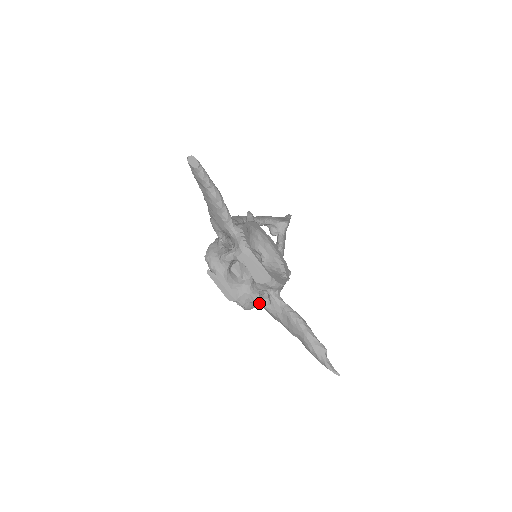
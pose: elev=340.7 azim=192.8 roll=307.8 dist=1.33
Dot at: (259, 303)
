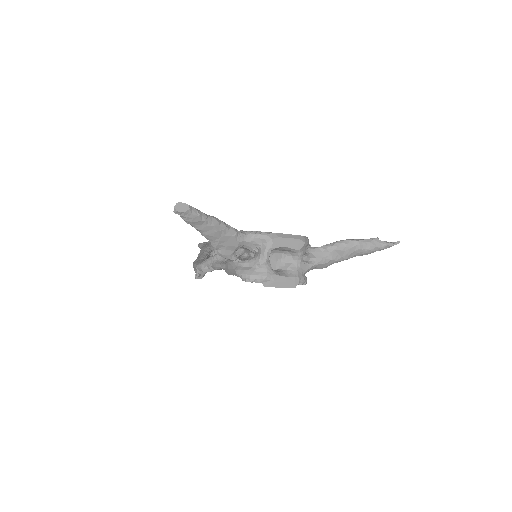
Dot at: (310, 267)
